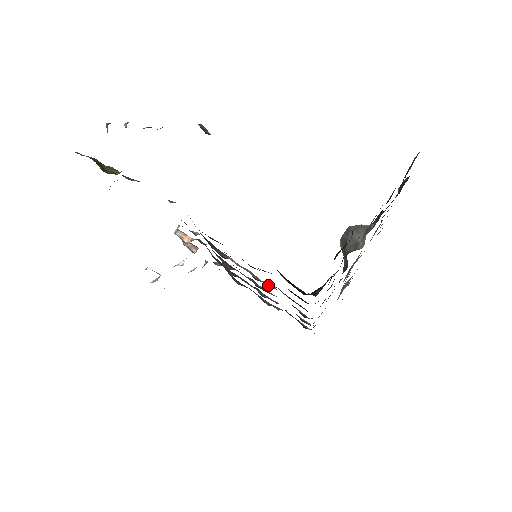
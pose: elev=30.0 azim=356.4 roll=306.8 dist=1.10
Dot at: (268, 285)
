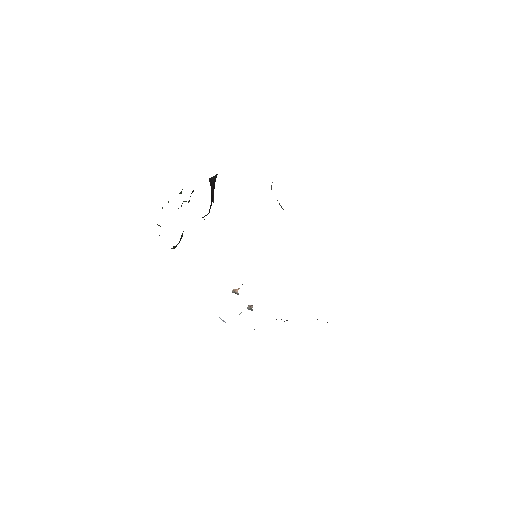
Dot at: occluded
